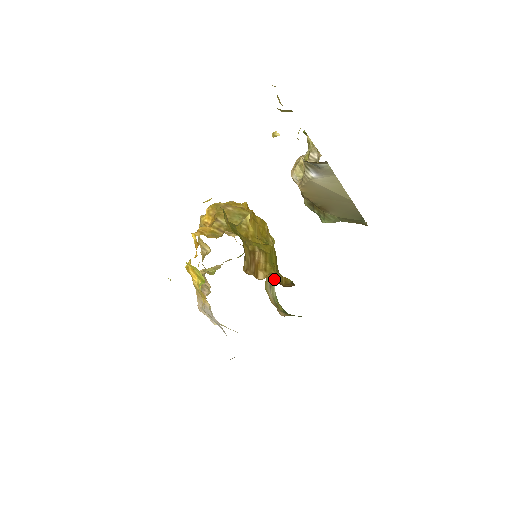
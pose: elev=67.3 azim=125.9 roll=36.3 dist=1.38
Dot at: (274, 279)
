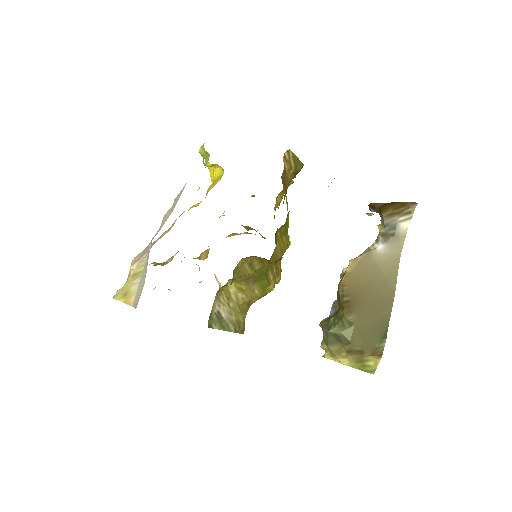
Dot at: (223, 329)
